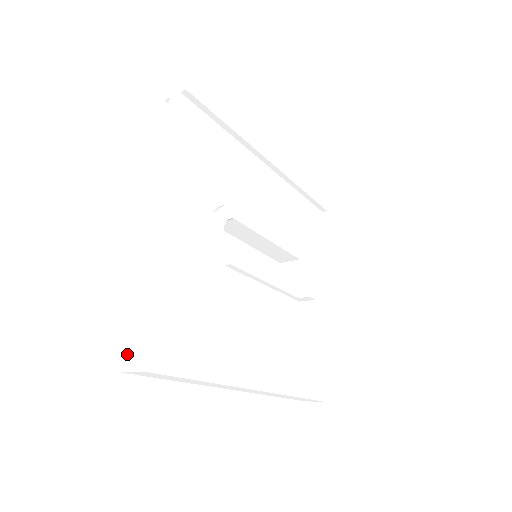
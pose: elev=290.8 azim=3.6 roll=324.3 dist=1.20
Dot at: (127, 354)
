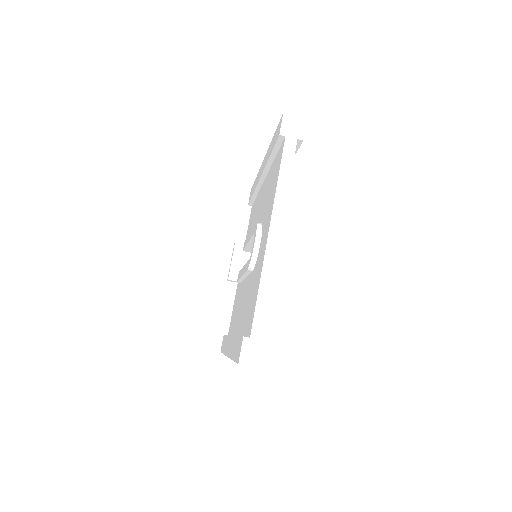
Dot at: (247, 352)
